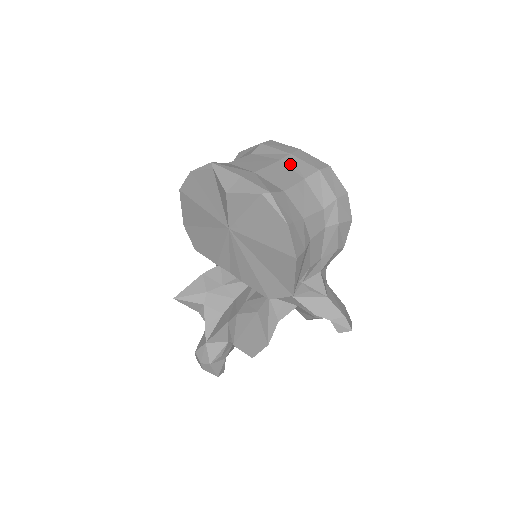
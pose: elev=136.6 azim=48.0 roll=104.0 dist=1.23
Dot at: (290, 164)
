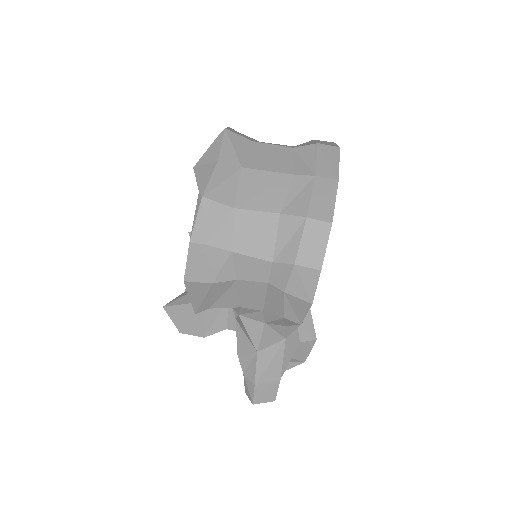
Dot at: (294, 187)
